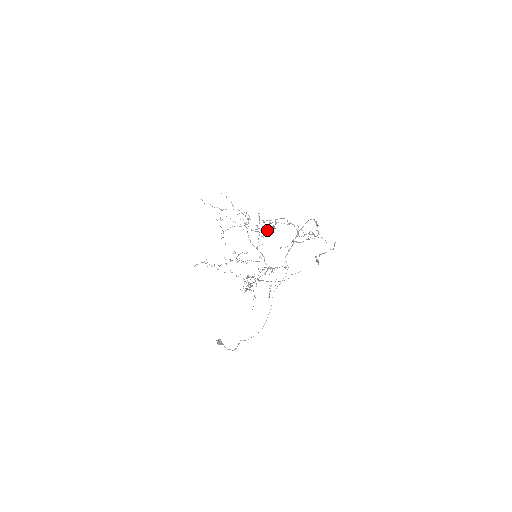
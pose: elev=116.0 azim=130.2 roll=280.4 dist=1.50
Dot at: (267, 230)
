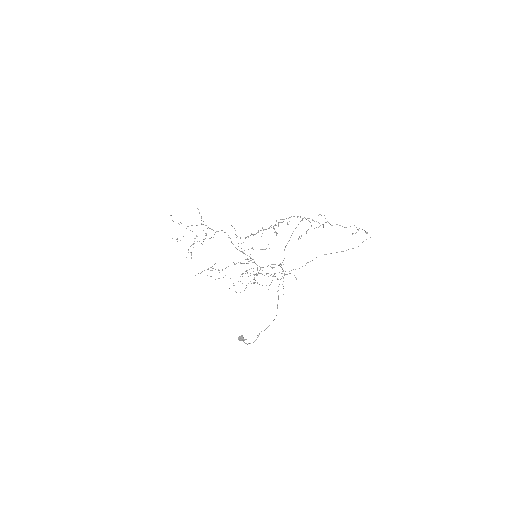
Dot at: occluded
